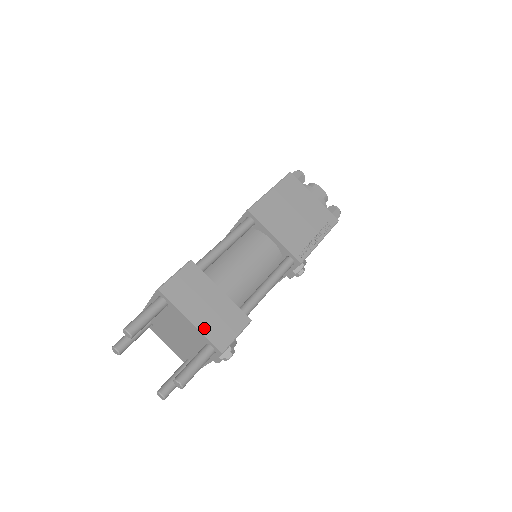
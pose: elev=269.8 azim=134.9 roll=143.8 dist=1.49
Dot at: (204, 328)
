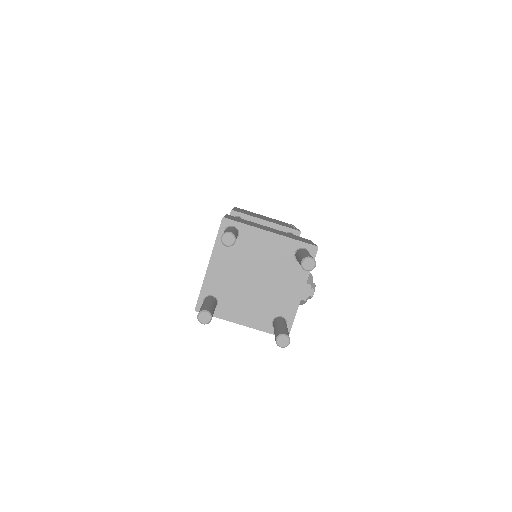
Dot at: (286, 236)
